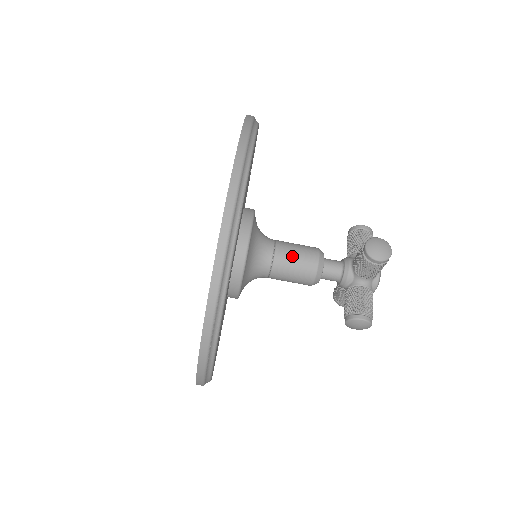
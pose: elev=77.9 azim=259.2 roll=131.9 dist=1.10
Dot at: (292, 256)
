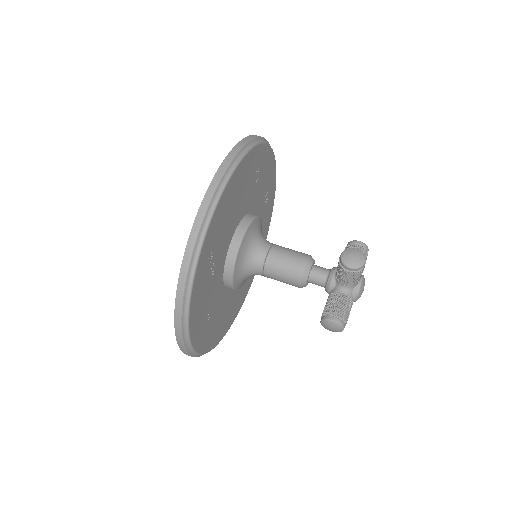
Dot at: (283, 258)
